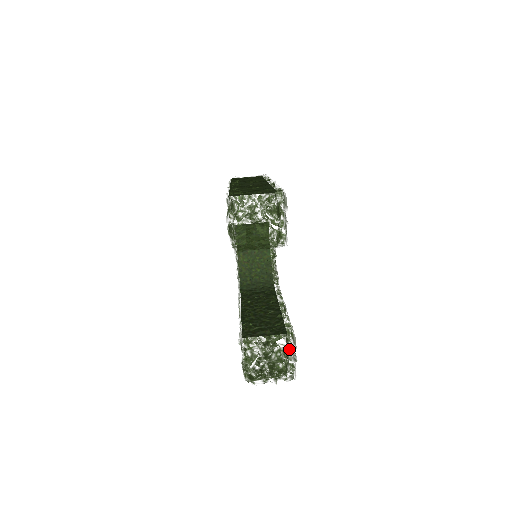
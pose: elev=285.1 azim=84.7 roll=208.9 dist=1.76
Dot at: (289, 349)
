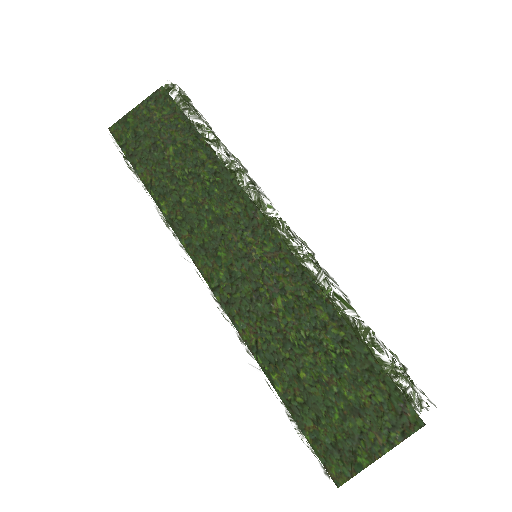
Dot at: occluded
